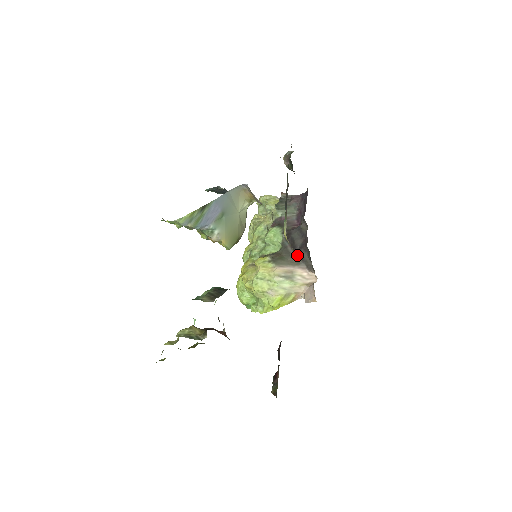
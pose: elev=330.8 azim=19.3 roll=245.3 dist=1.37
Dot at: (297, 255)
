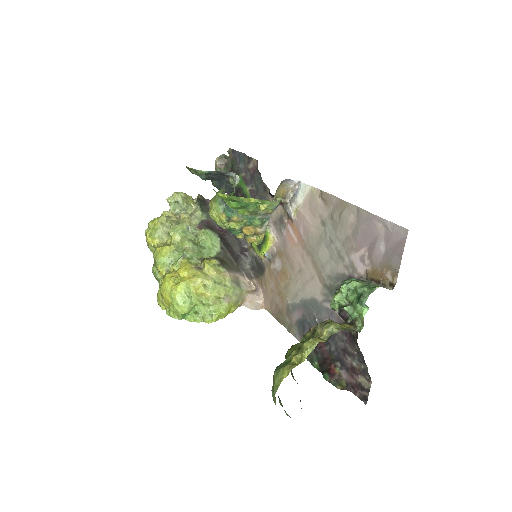
Dot at: (237, 262)
